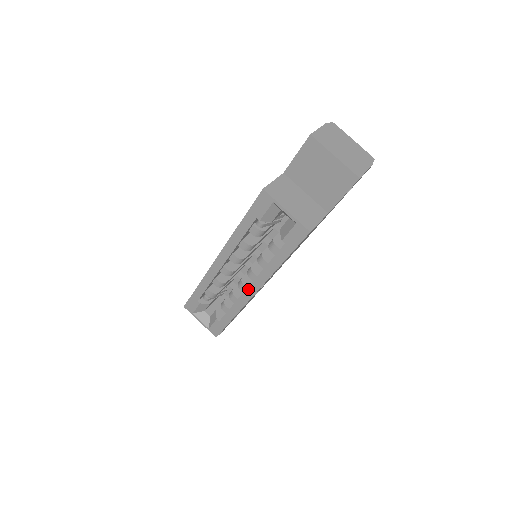
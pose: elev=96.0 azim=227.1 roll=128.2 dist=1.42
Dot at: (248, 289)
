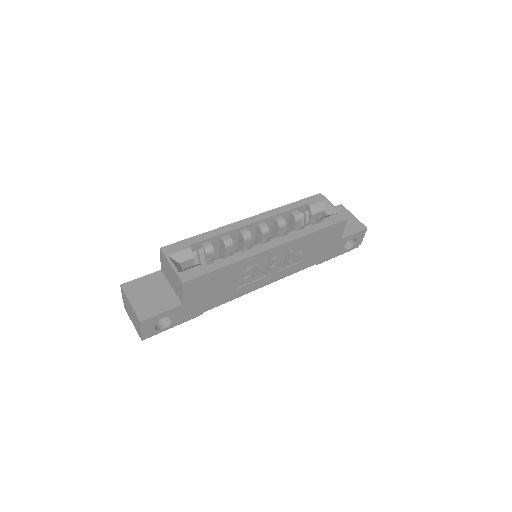
Dot at: (268, 243)
